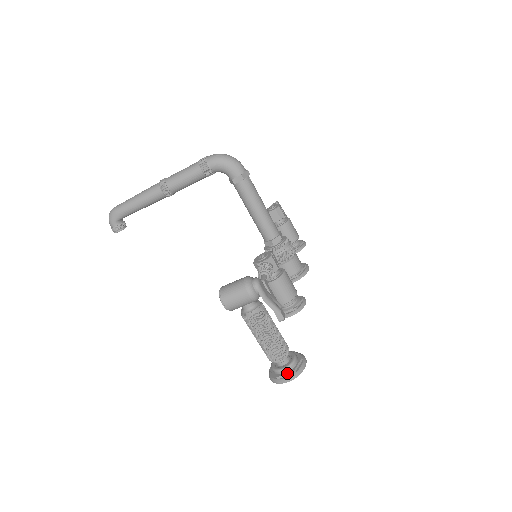
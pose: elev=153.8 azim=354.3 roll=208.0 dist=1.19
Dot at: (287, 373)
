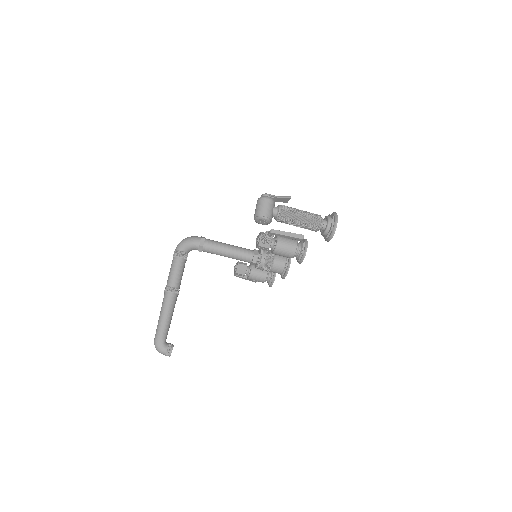
Dot at: (332, 220)
